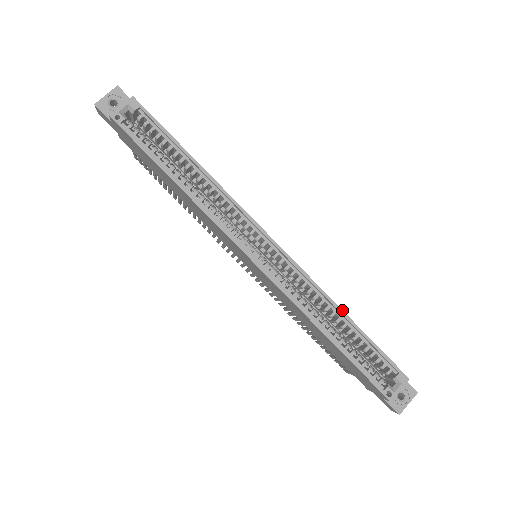
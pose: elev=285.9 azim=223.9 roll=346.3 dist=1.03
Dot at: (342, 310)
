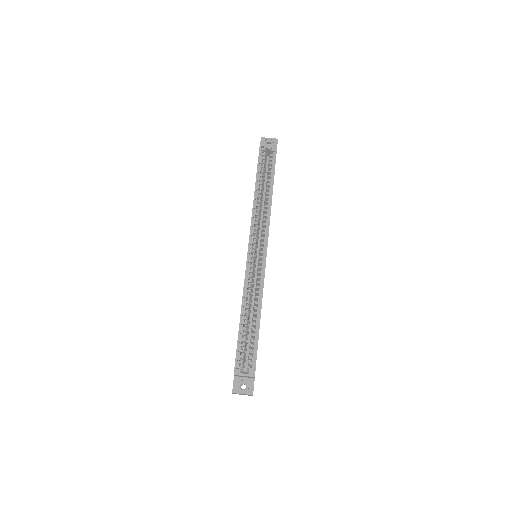
Dot at: occluded
